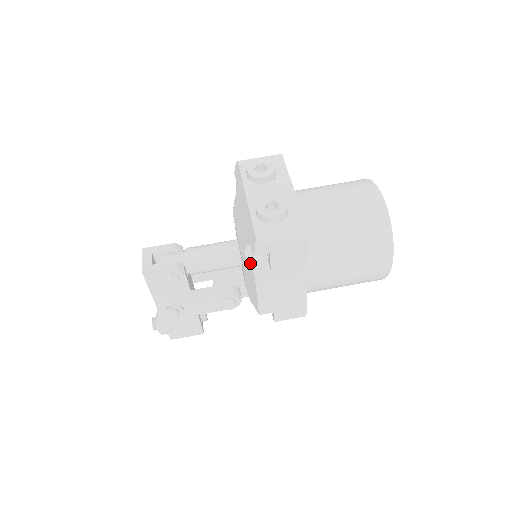
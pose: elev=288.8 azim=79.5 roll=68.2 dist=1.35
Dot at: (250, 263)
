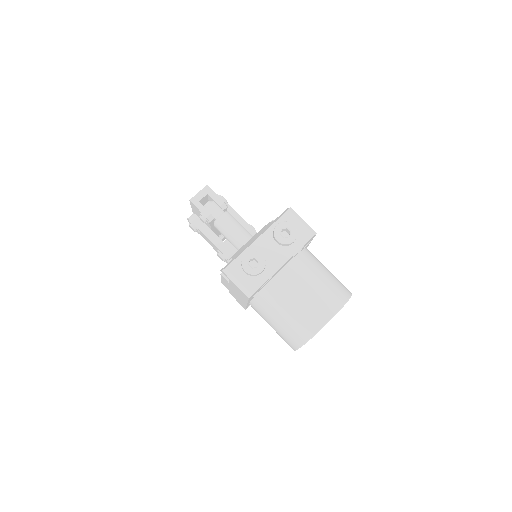
Dot at: occluded
